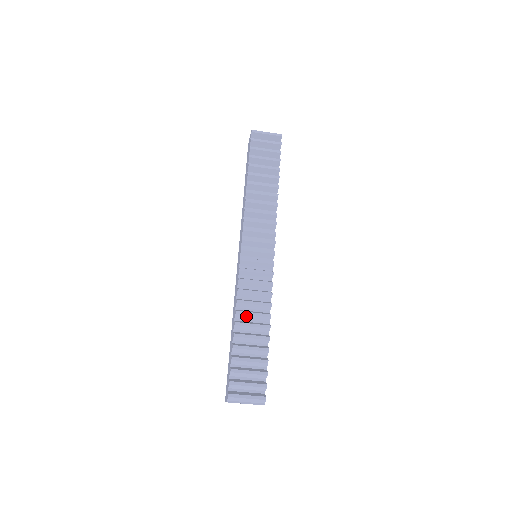
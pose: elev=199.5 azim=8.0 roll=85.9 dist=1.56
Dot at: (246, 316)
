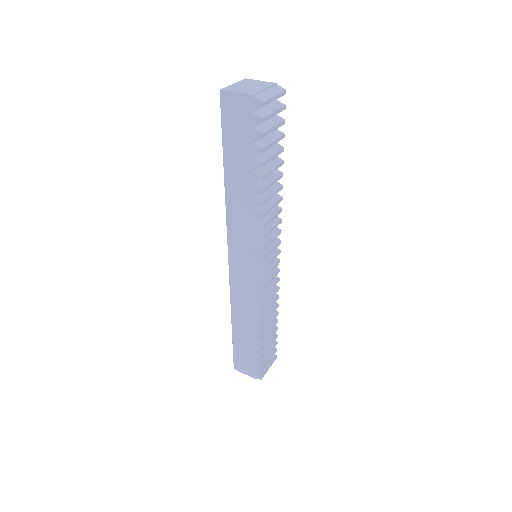
Dot at: (265, 320)
